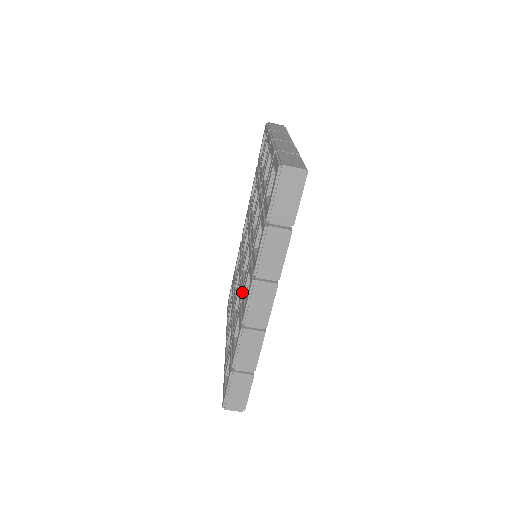
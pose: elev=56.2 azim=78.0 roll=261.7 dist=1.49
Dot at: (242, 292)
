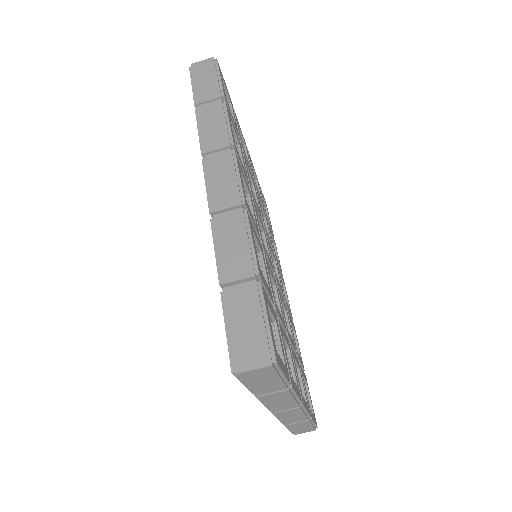
Dot at: occluded
